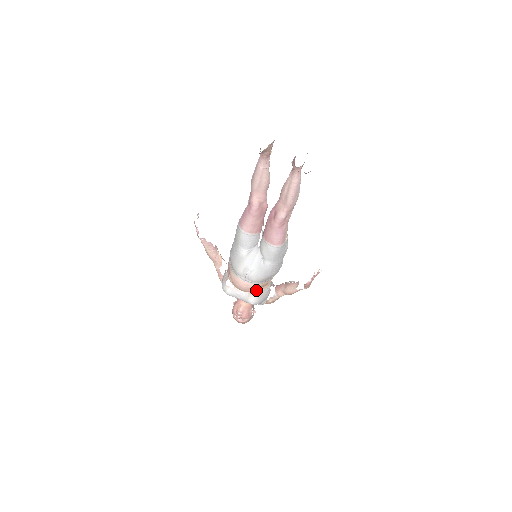
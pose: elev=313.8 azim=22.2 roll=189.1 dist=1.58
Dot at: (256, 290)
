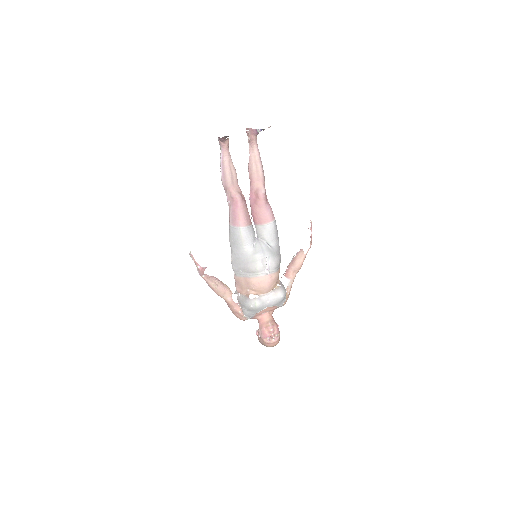
Dot at: (276, 283)
